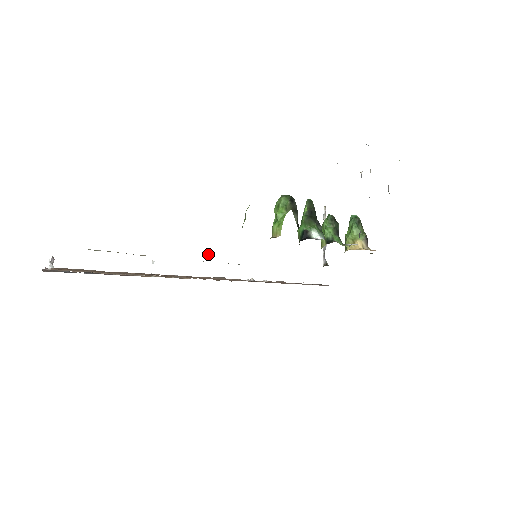
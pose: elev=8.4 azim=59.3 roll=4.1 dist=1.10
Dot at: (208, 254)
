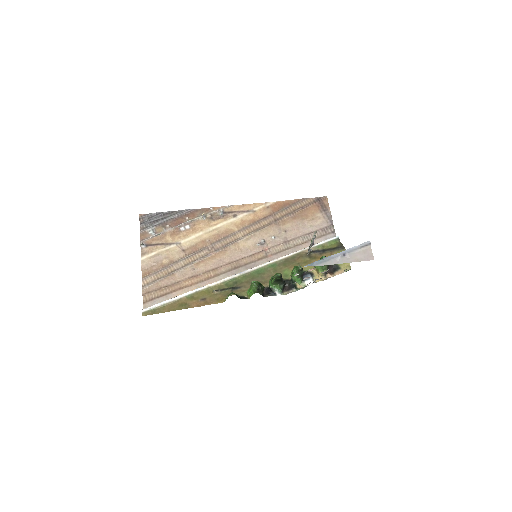
Dot at: (212, 293)
